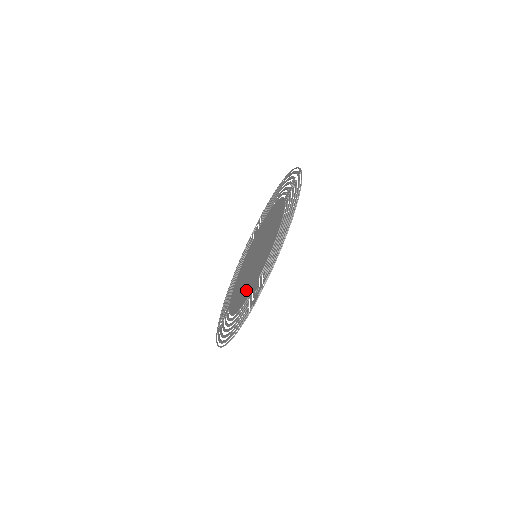
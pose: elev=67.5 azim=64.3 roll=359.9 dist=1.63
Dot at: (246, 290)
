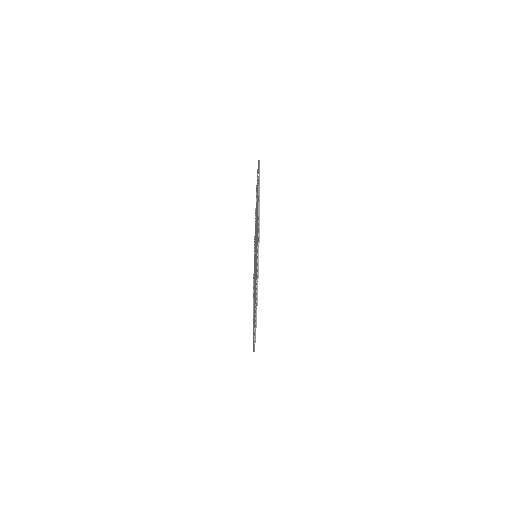
Dot at: (254, 300)
